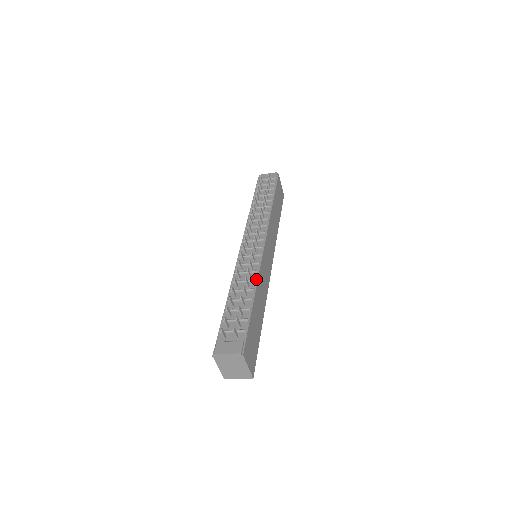
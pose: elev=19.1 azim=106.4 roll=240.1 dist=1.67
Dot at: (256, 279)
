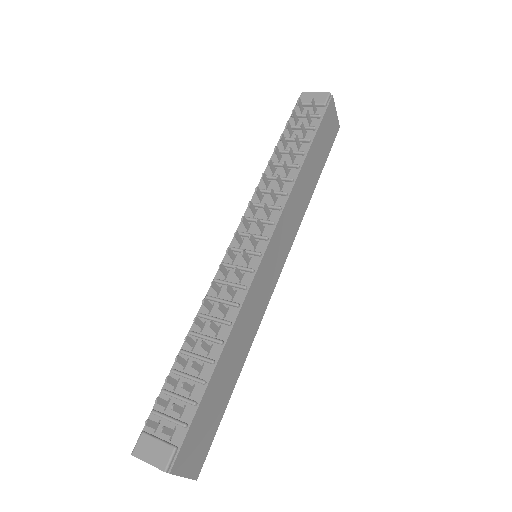
Dot at: (232, 320)
